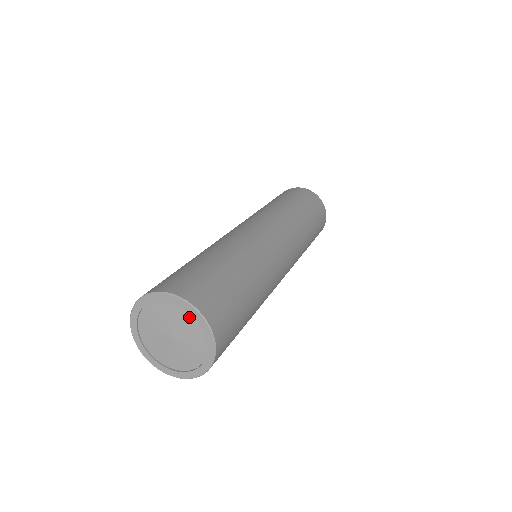
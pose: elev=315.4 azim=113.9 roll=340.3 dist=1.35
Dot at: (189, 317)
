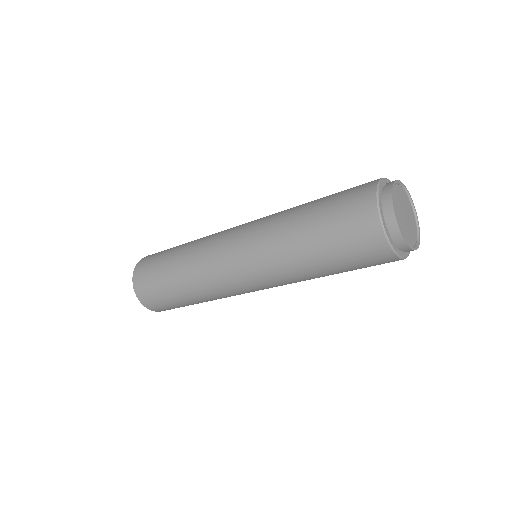
Dot at: occluded
